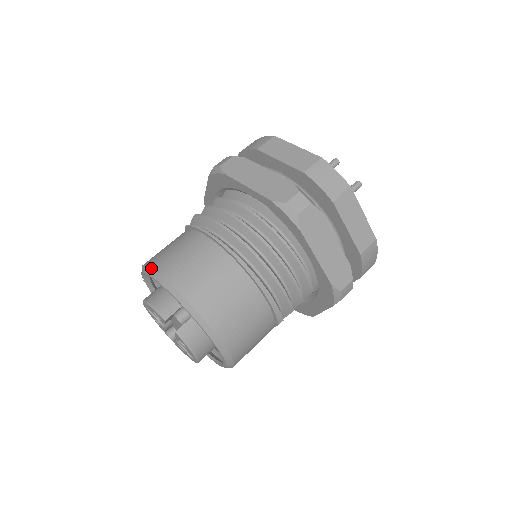
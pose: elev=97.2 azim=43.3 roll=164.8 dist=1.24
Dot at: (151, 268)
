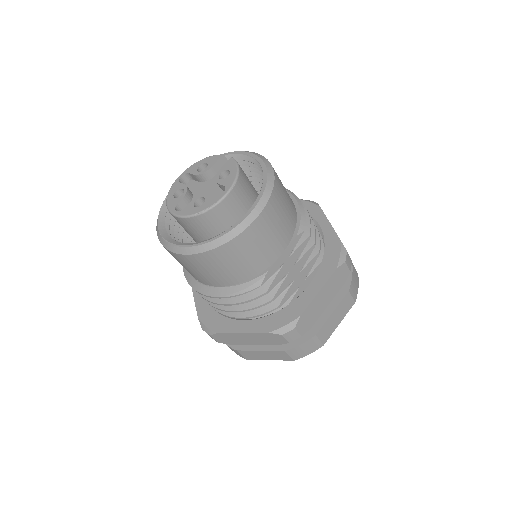
Dot at: occluded
